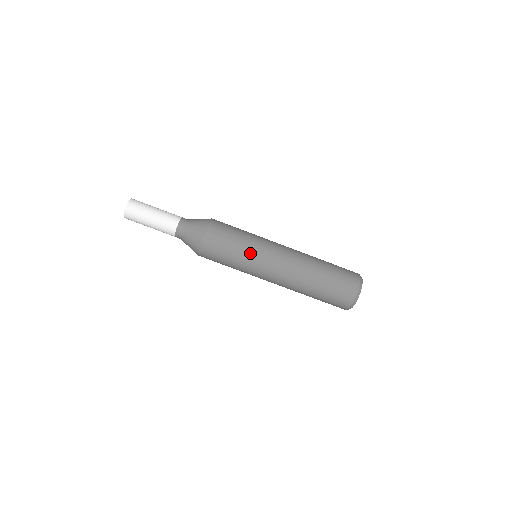
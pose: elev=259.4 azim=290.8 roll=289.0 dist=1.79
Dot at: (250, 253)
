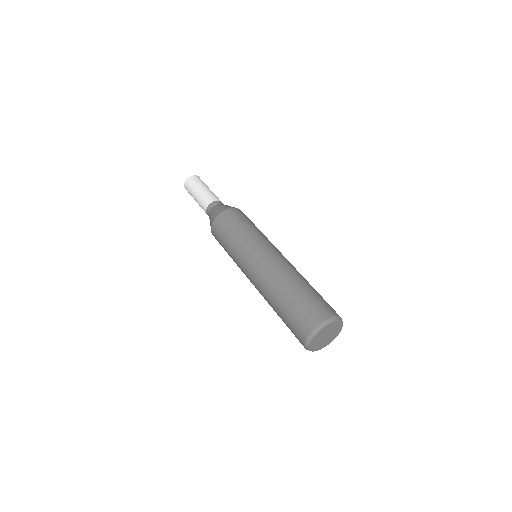
Dot at: (239, 247)
